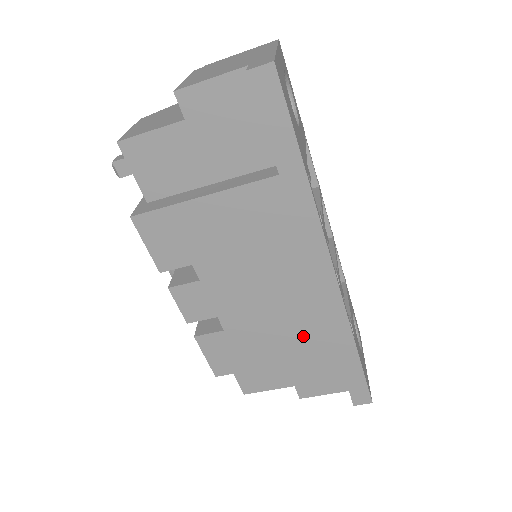
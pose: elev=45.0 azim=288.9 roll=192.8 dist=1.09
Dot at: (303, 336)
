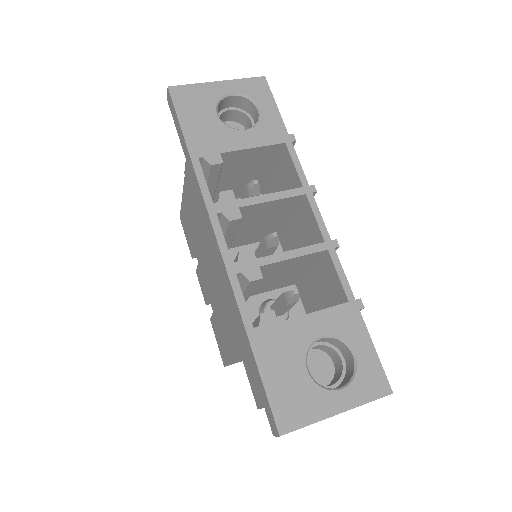
Dot at: (230, 319)
